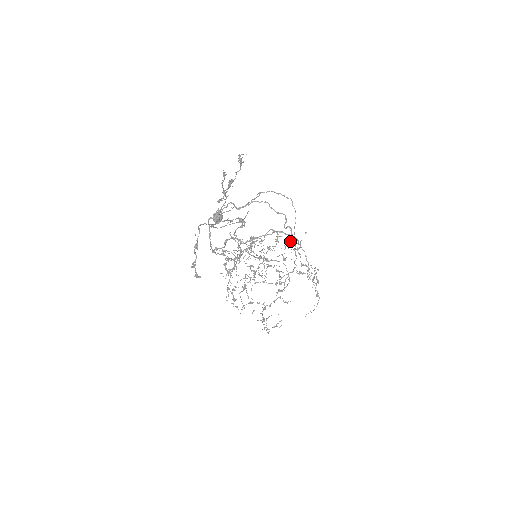
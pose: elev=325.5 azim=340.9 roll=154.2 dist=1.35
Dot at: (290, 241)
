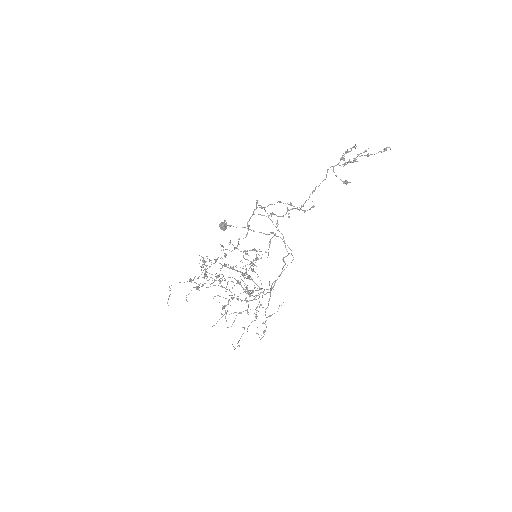
Dot at: occluded
